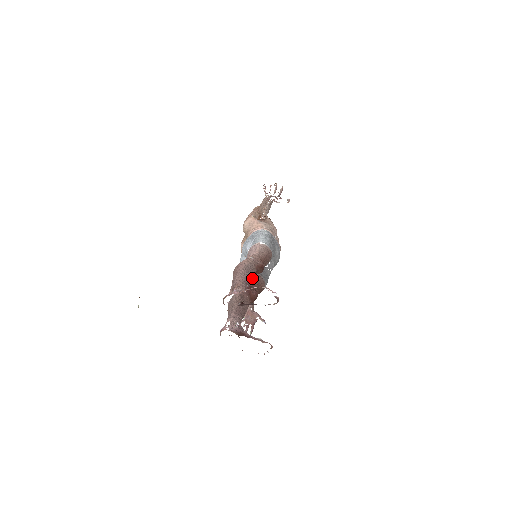
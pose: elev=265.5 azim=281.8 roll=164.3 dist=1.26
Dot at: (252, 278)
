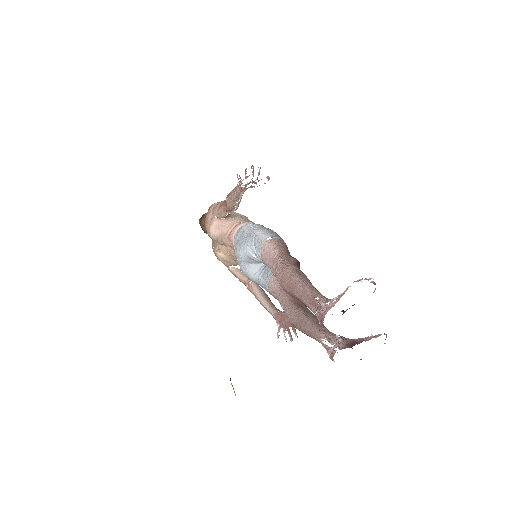
Dot at: occluded
